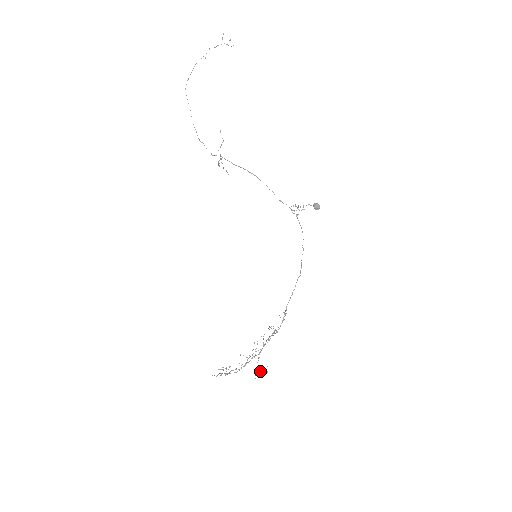
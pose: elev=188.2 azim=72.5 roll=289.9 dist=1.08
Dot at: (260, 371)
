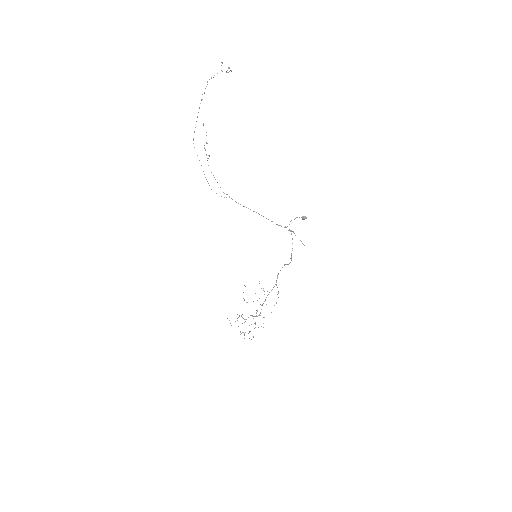
Dot at: occluded
